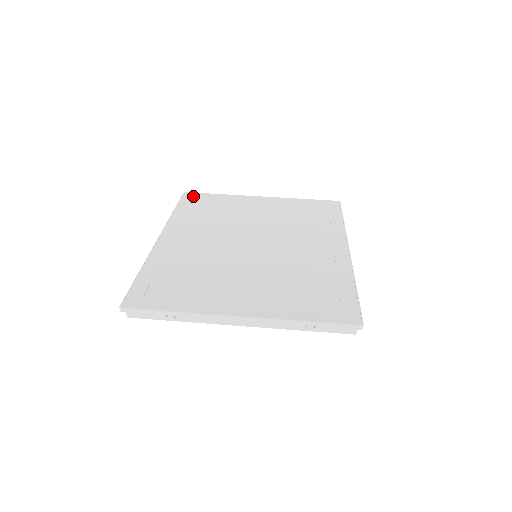
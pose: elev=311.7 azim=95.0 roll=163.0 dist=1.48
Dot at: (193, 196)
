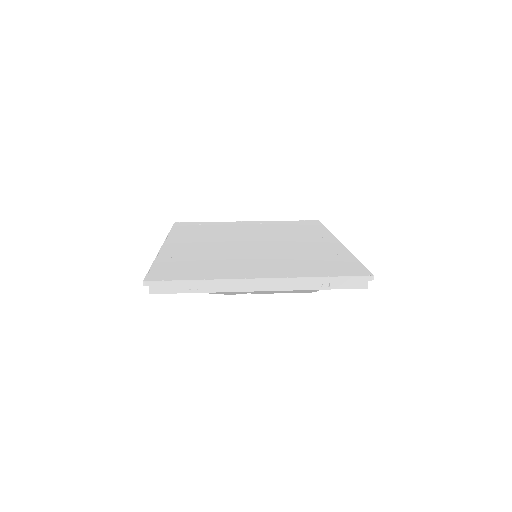
Dot at: (184, 224)
